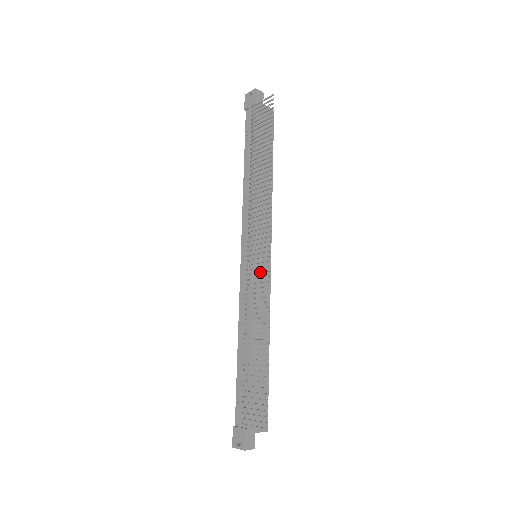
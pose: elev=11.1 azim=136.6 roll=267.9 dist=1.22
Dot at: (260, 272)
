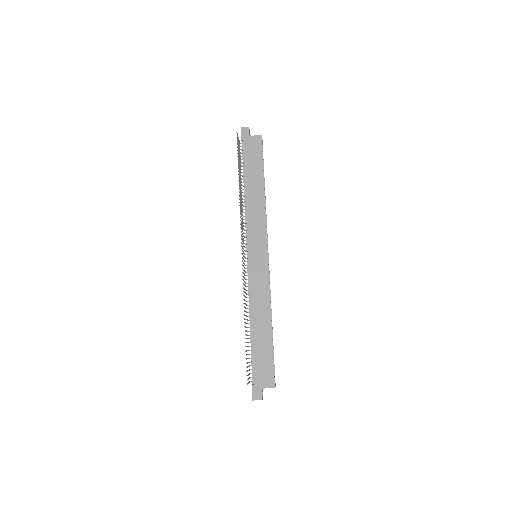
Dot at: (243, 270)
